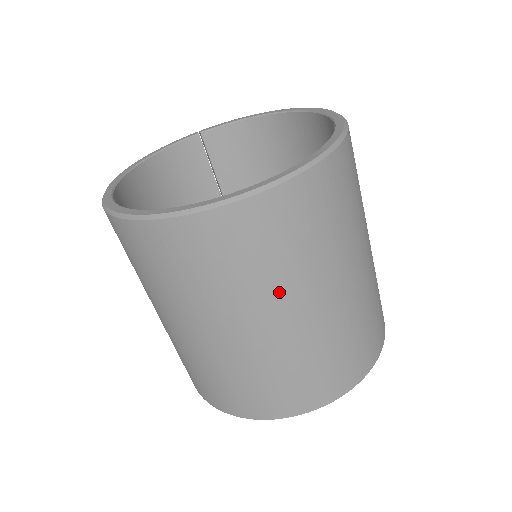
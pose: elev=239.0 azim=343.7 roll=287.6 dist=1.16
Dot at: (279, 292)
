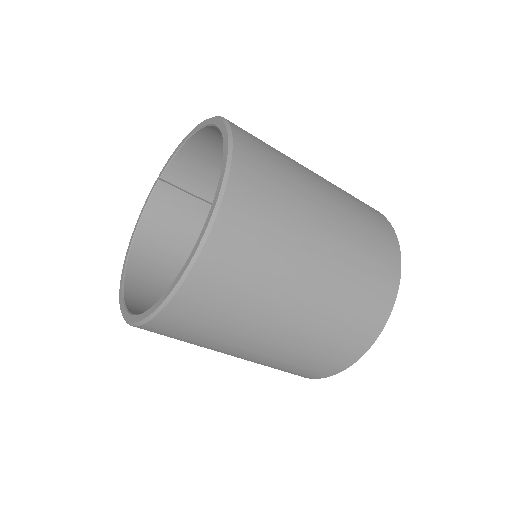
Dot at: (258, 319)
